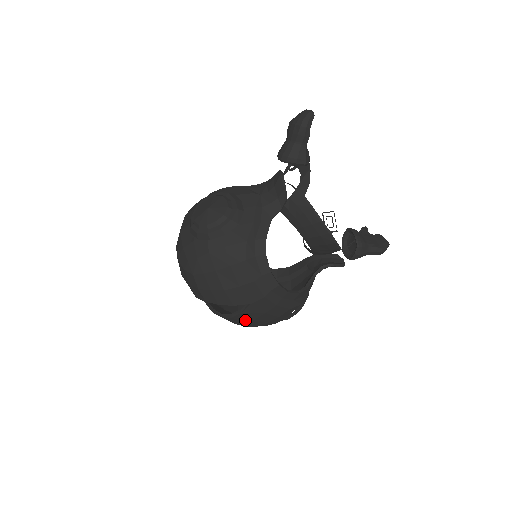
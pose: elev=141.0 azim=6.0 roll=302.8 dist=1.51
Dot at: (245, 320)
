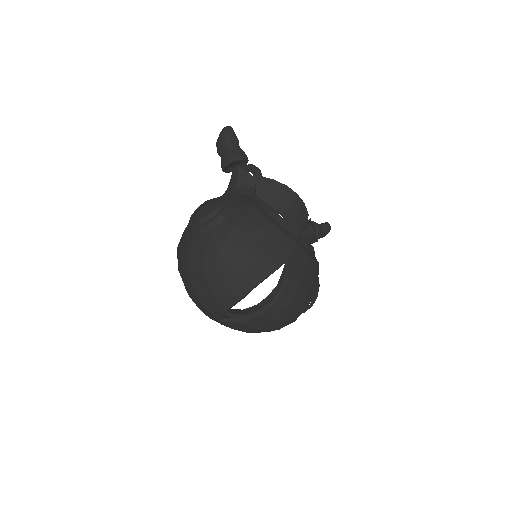
Dot at: (294, 290)
